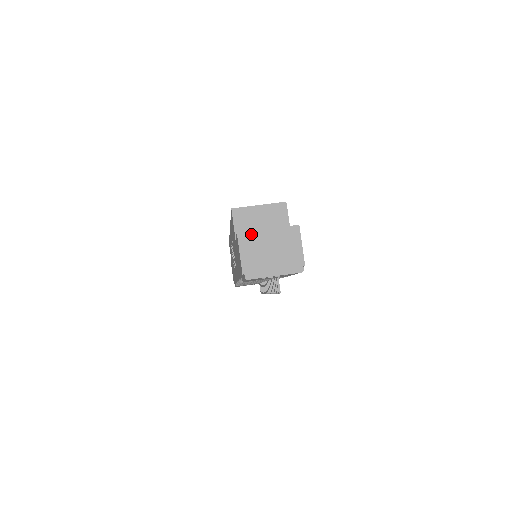
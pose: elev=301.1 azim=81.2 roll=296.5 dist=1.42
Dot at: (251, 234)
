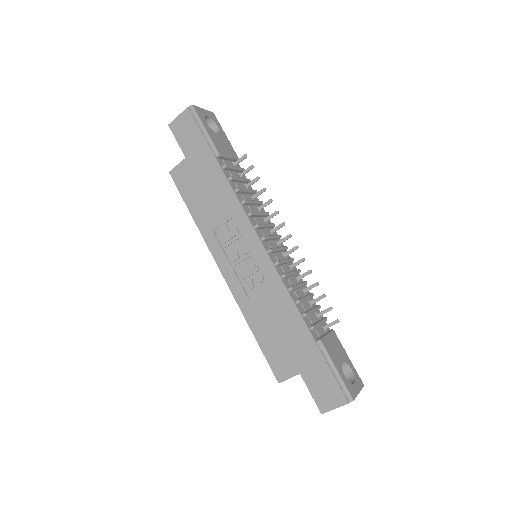
Dot at: occluded
